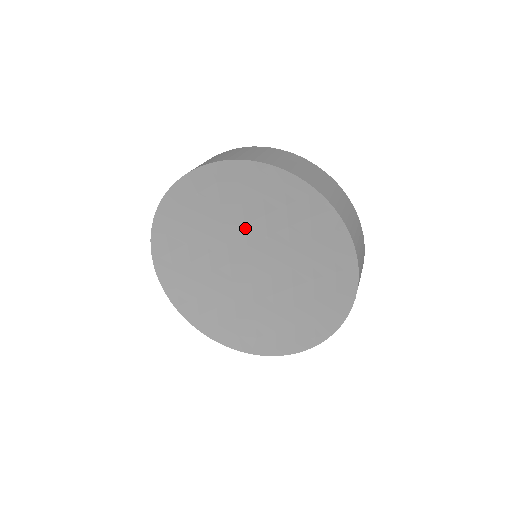
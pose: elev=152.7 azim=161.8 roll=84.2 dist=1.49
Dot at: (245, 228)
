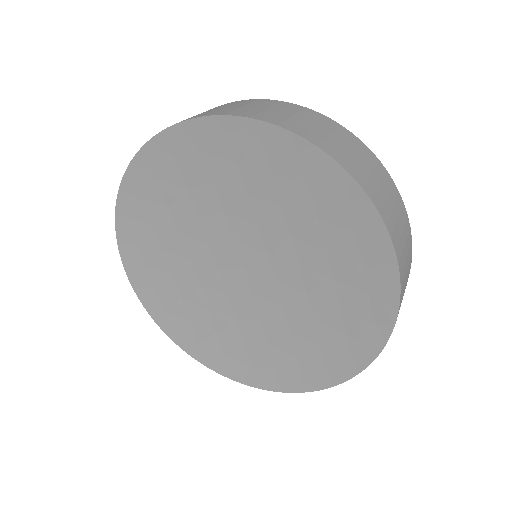
Dot at: (226, 218)
